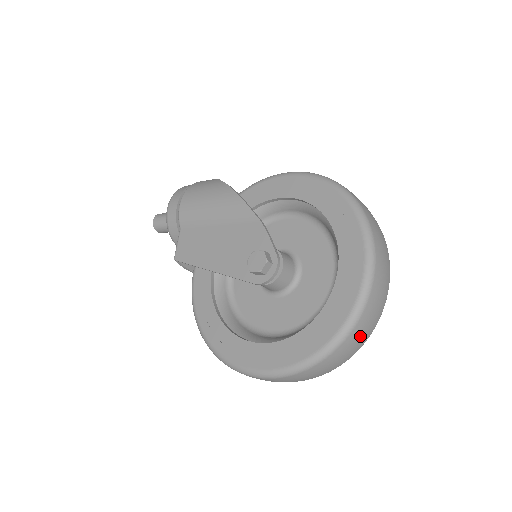
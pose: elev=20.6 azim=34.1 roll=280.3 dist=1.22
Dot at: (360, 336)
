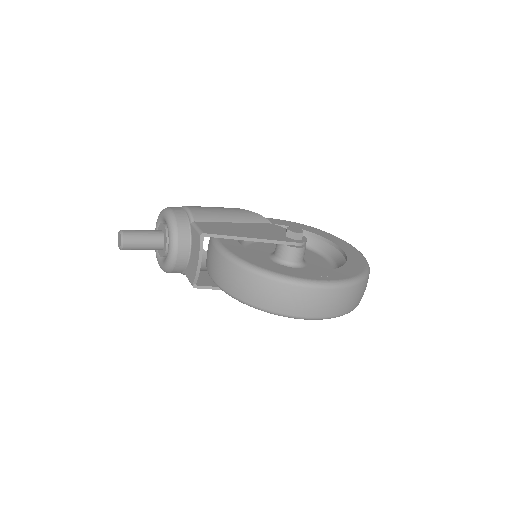
Dot at: occluded
